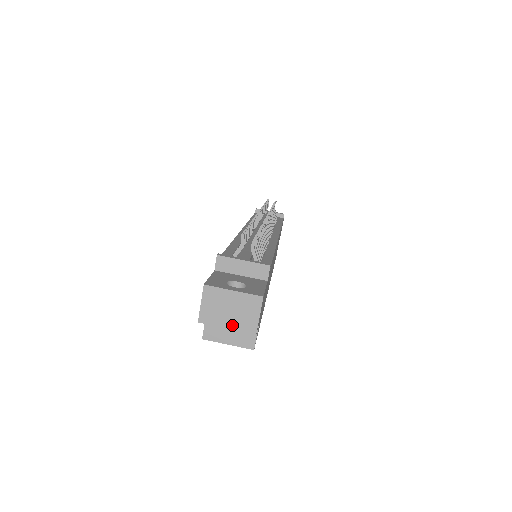
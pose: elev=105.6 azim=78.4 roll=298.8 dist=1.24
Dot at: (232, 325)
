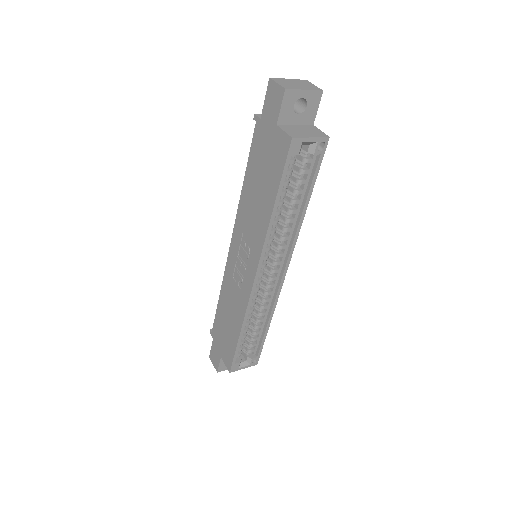
Dot at: (306, 89)
